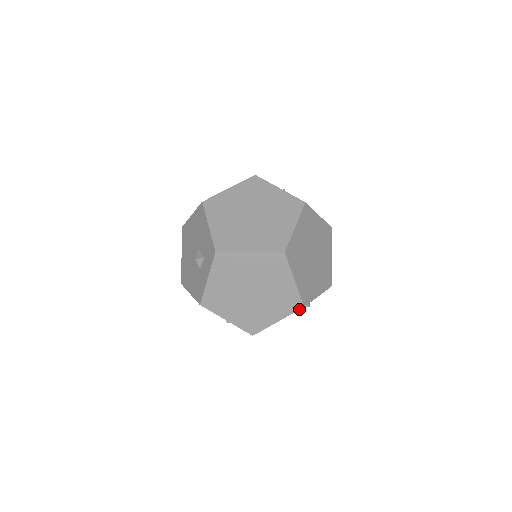
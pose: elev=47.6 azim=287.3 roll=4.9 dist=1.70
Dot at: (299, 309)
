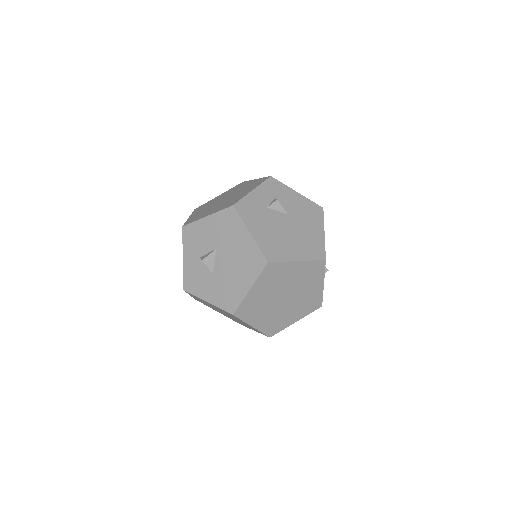
Dot at: occluded
